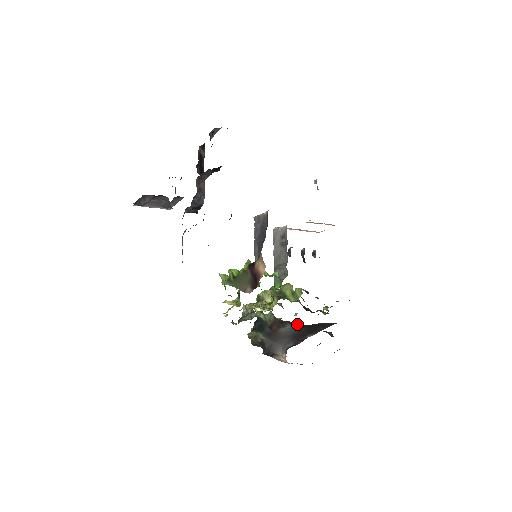
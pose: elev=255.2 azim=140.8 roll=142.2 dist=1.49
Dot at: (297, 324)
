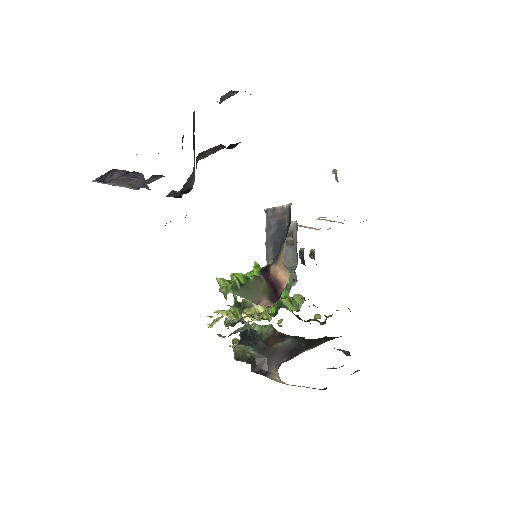
Dot at: (300, 338)
